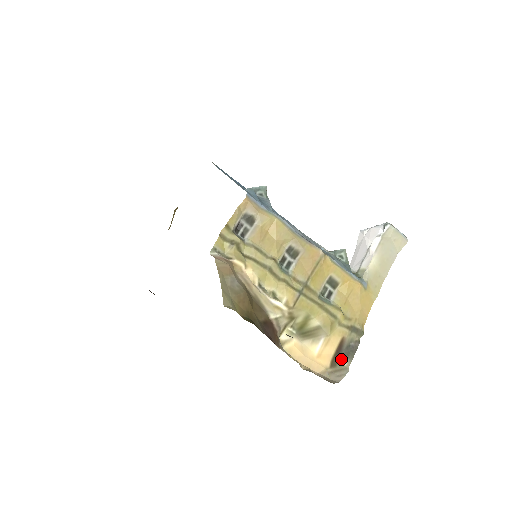
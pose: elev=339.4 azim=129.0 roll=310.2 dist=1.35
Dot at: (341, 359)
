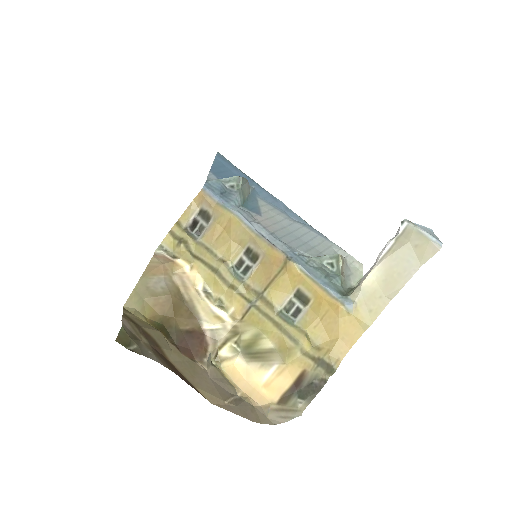
Dot at: (296, 397)
